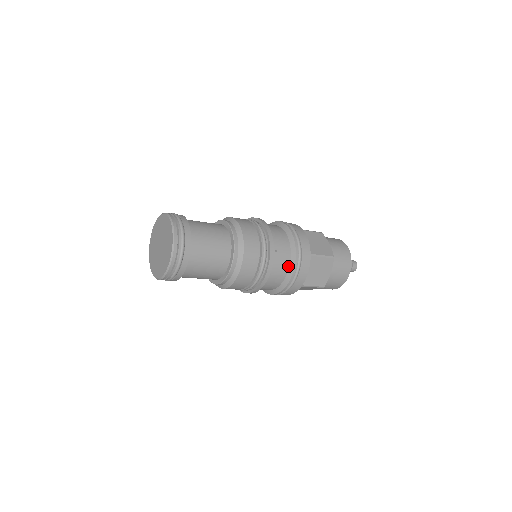
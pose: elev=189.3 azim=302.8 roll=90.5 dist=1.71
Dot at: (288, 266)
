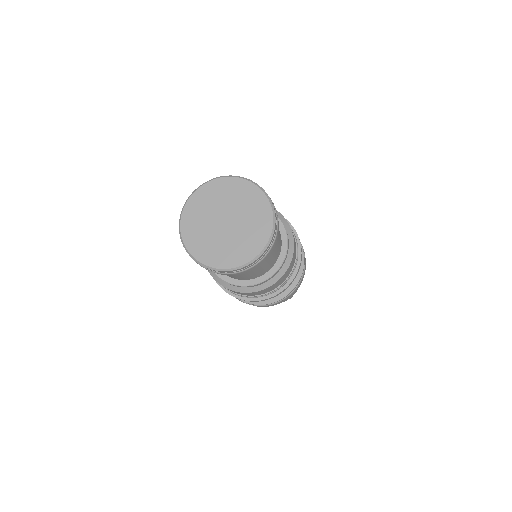
Dot at: occluded
